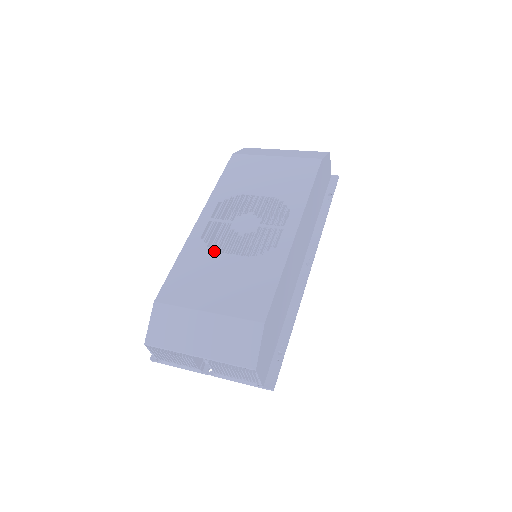
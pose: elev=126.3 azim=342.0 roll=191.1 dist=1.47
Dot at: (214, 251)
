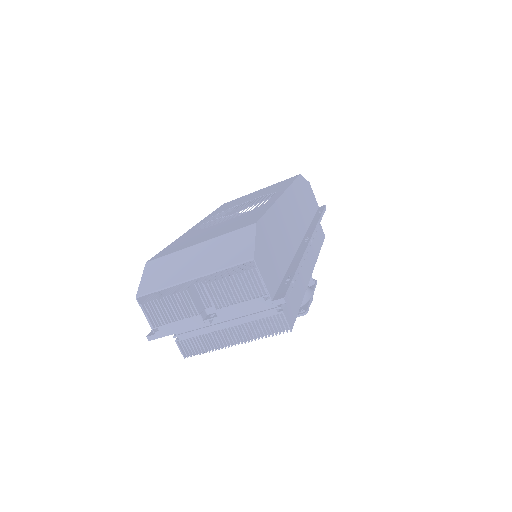
Dot at: occluded
